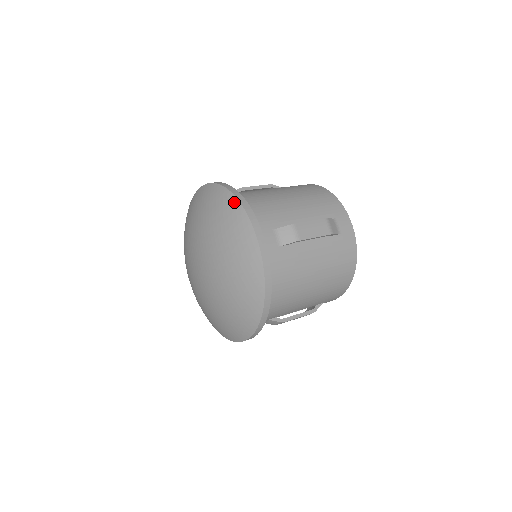
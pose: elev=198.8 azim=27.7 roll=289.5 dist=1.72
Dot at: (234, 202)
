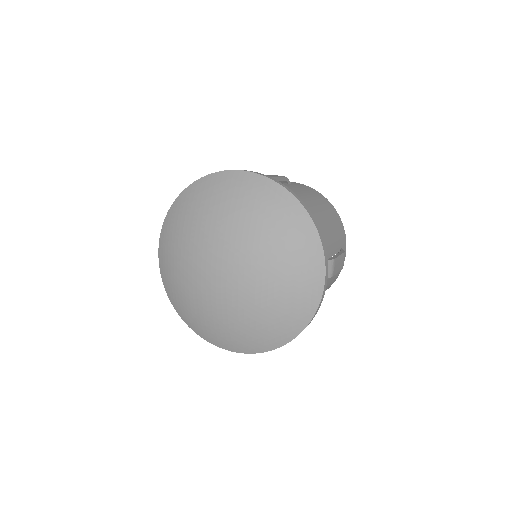
Dot at: (312, 230)
